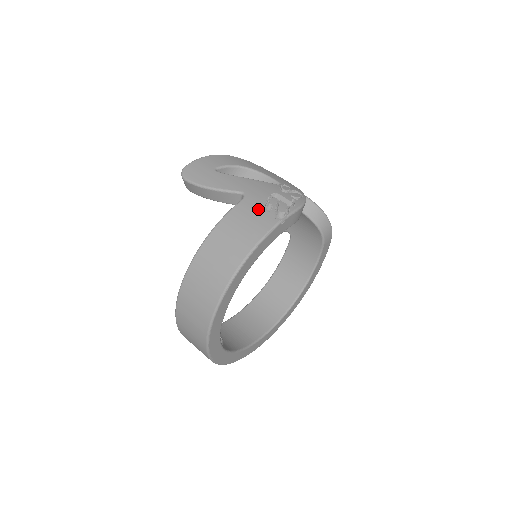
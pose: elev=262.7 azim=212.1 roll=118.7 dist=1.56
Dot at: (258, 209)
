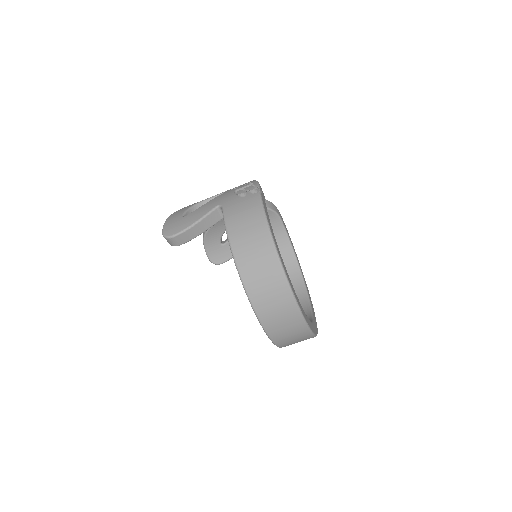
Dot at: (238, 201)
